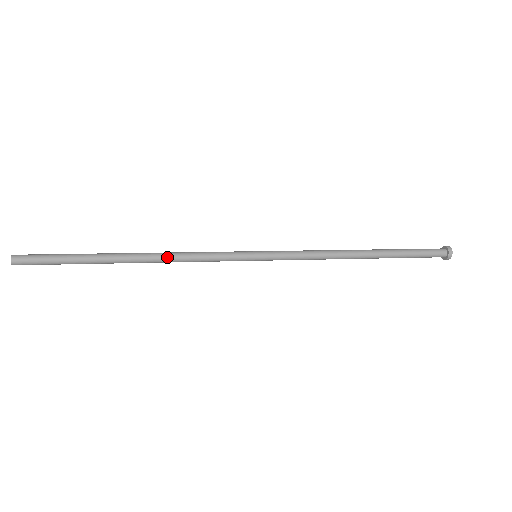
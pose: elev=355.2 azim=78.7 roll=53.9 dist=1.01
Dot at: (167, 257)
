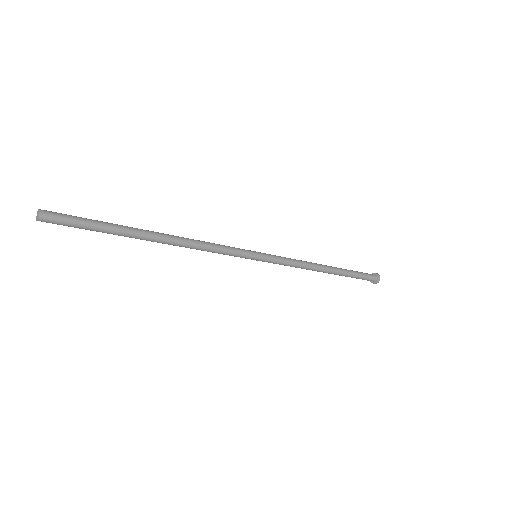
Dot at: (189, 239)
